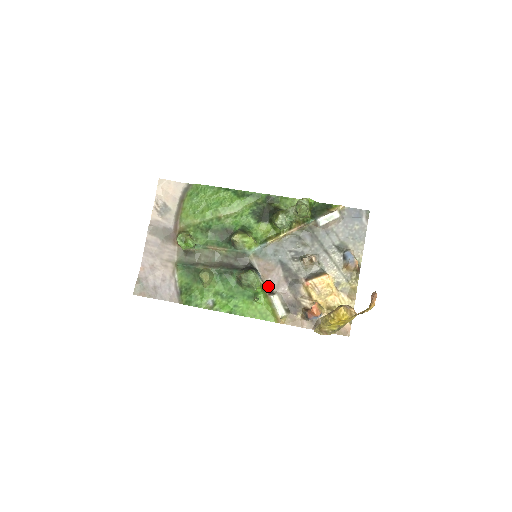
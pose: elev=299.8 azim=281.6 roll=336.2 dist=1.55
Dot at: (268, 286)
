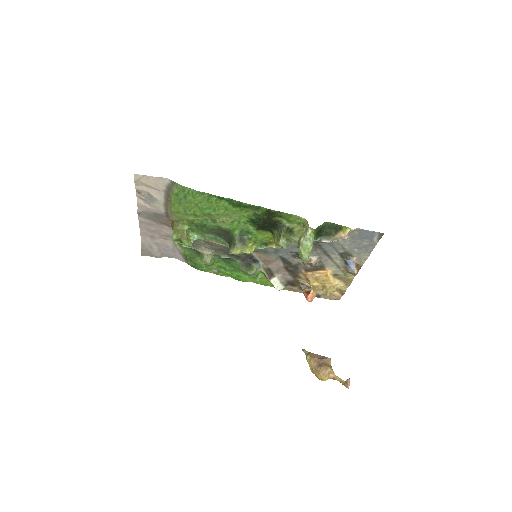
Dot at: (268, 270)
